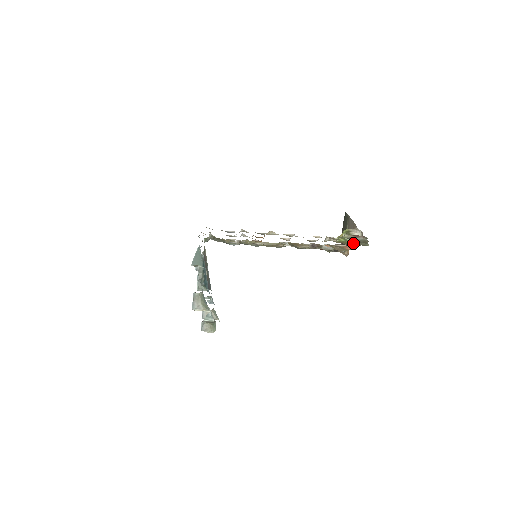
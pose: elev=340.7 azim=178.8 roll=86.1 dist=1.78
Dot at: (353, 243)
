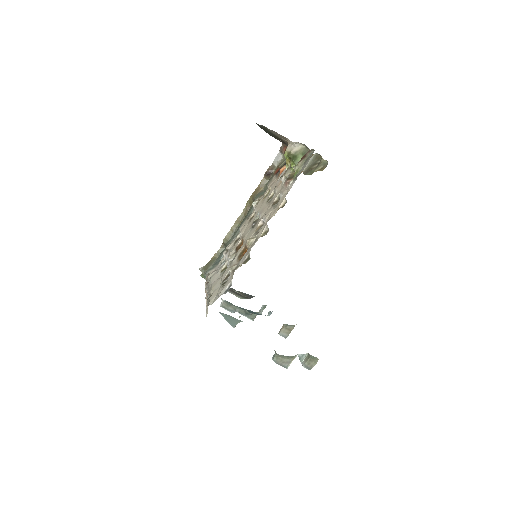
Dot at: occluded
